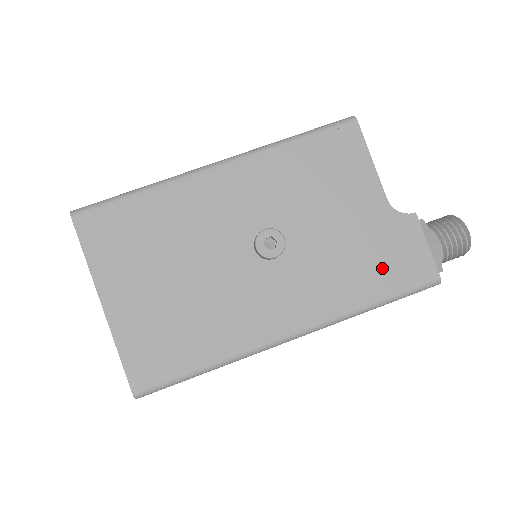
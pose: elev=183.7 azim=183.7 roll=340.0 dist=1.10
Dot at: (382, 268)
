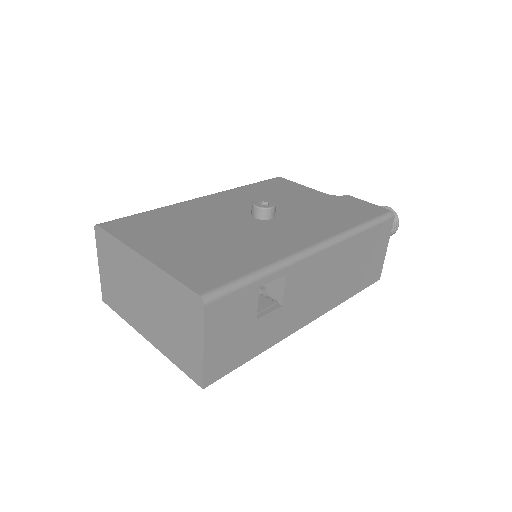
Dot at: (350, 212)
